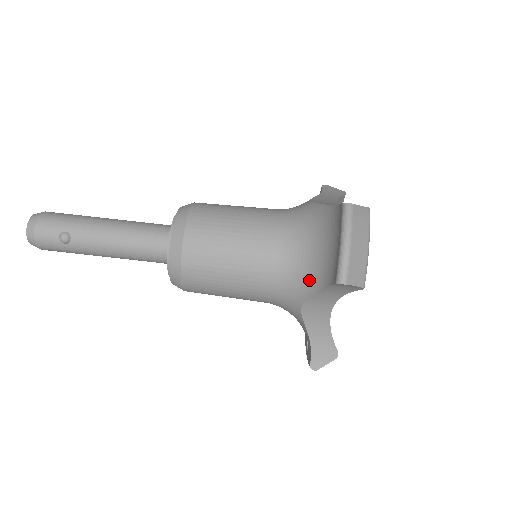
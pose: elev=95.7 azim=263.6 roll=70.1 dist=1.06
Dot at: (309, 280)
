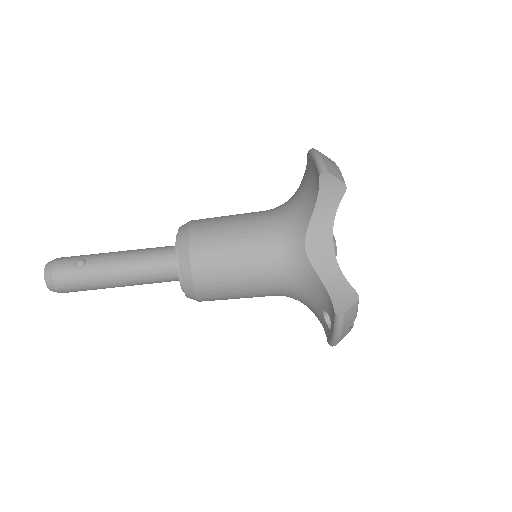
Dot at: (303, 216)
